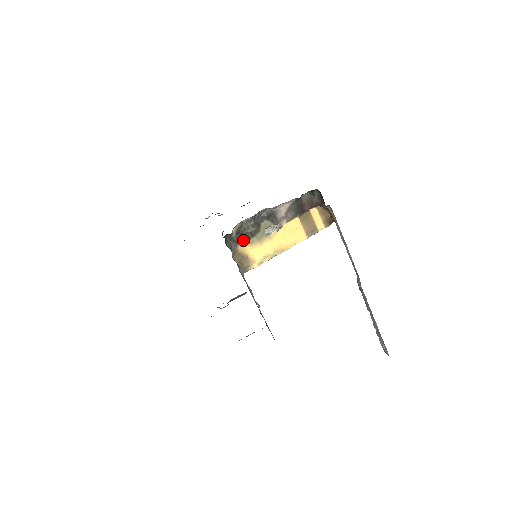
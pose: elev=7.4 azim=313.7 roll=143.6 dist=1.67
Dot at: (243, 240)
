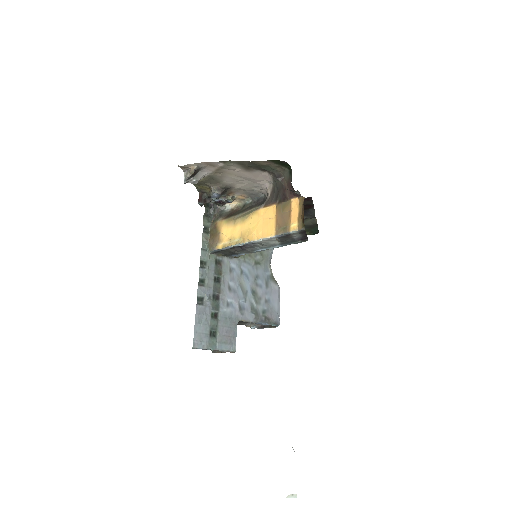
Dot at: (228, 216)
